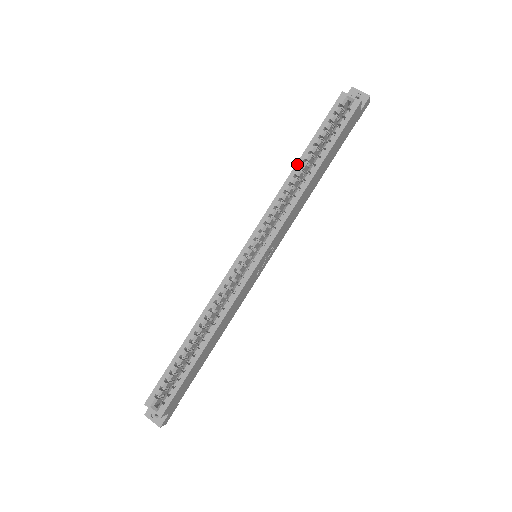
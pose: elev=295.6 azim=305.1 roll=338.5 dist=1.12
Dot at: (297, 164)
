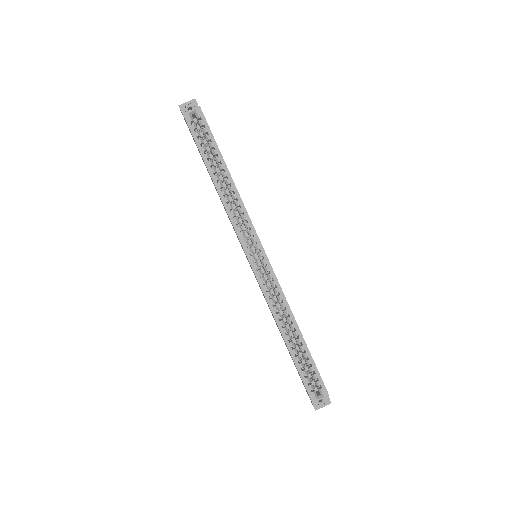
Dot at: (214, 181)
